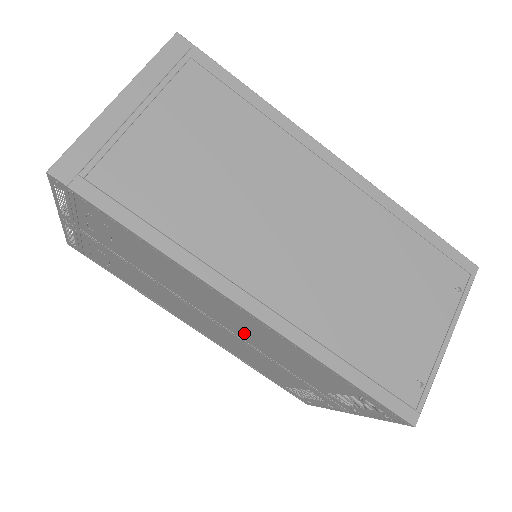
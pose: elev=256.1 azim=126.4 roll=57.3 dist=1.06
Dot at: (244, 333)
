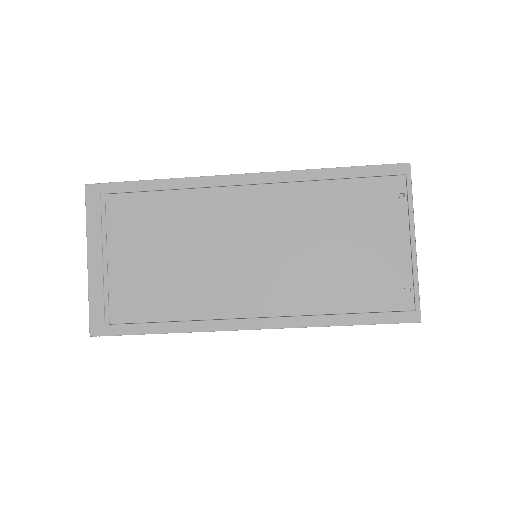
Dot at: occluded
